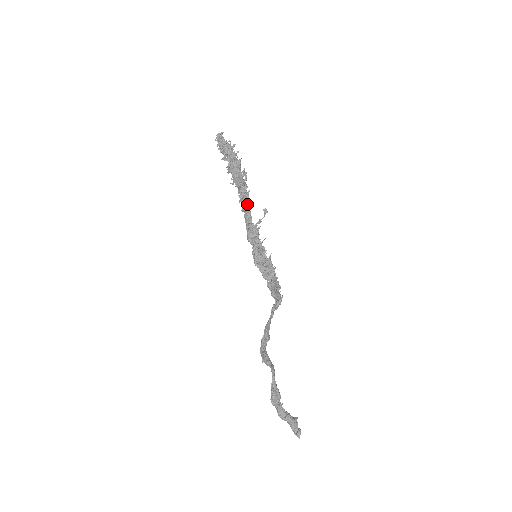
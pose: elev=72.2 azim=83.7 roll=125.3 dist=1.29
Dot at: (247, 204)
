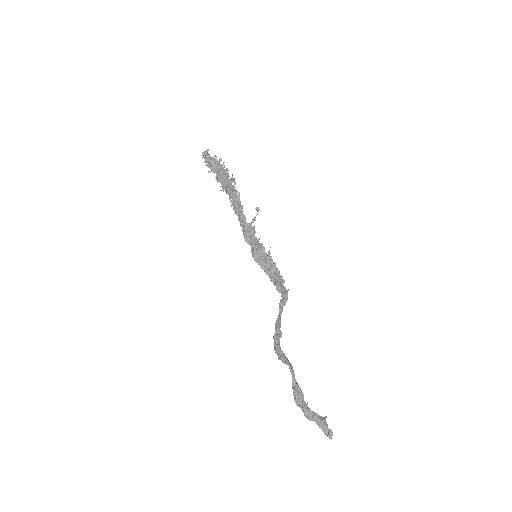
Dot at: (239, 207)
